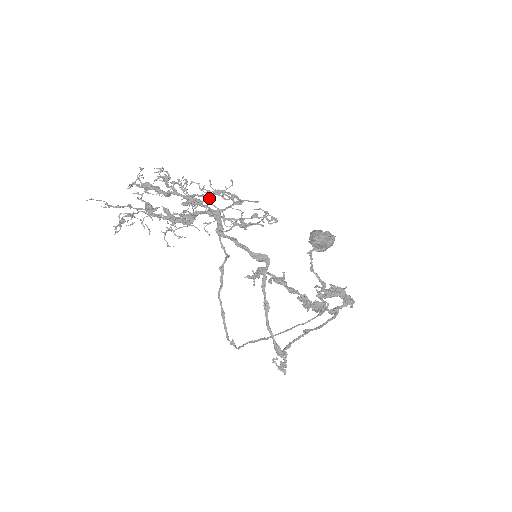
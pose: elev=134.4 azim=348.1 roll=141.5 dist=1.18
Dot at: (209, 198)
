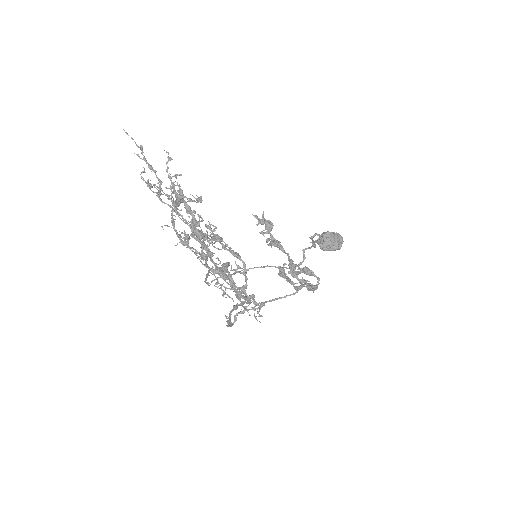
Dot at: occluded
